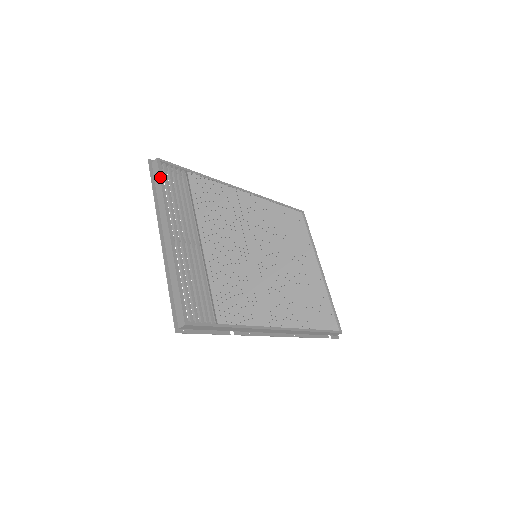
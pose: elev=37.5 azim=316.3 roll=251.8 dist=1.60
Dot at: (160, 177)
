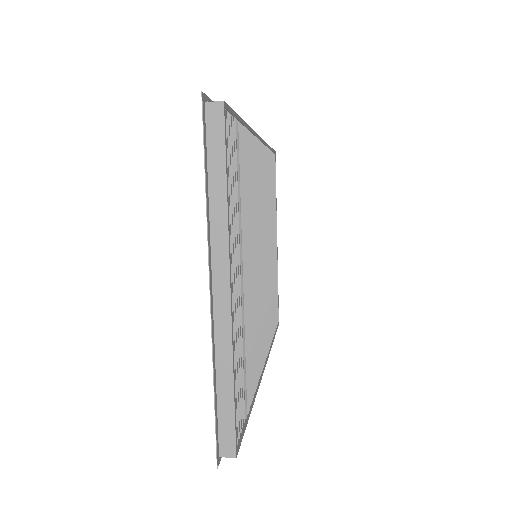
Dot at: (226, 154)
